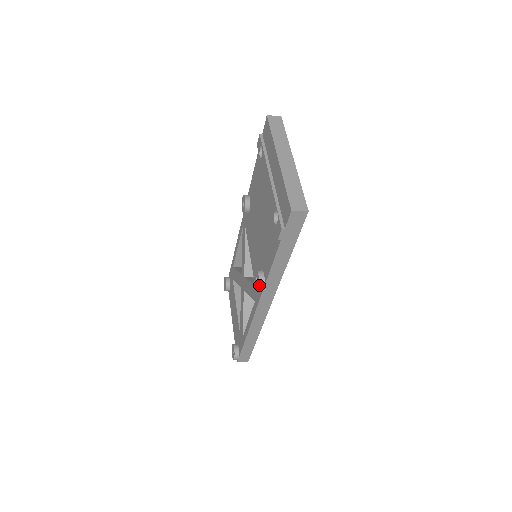
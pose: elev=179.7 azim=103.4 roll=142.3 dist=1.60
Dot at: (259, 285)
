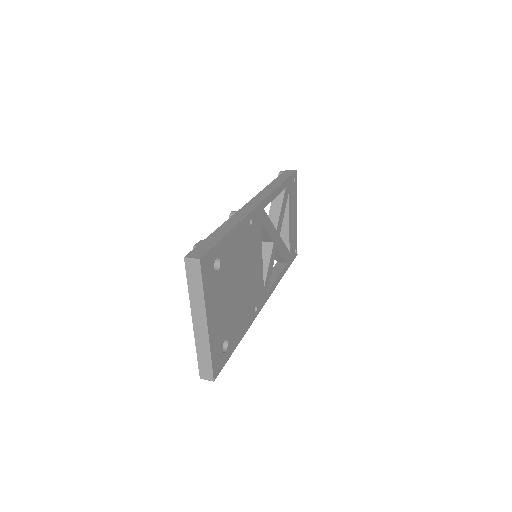
Dot at: occluded
